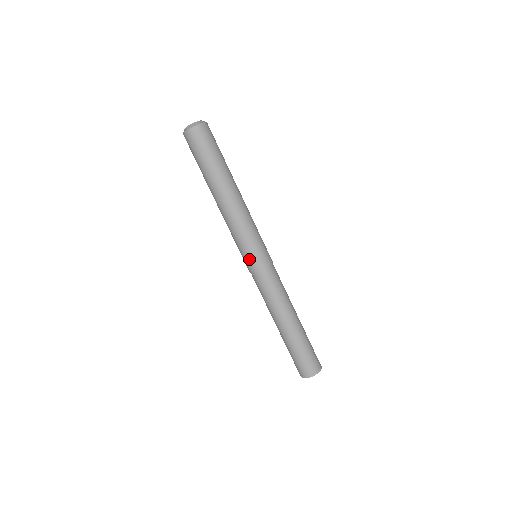
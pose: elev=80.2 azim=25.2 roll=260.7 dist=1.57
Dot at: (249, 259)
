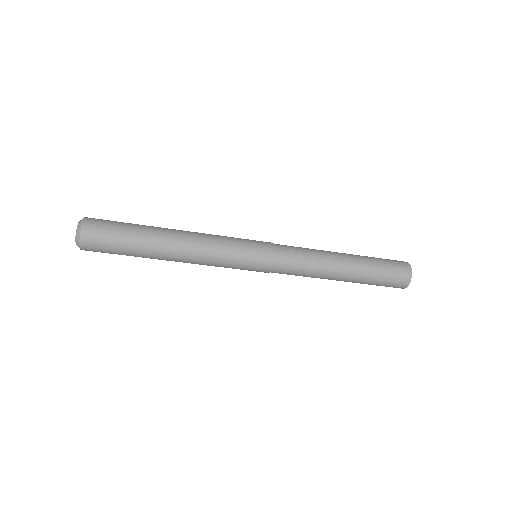
Dot at: occluded
